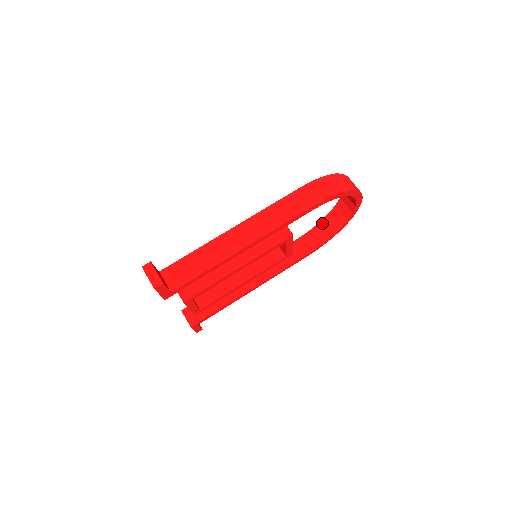
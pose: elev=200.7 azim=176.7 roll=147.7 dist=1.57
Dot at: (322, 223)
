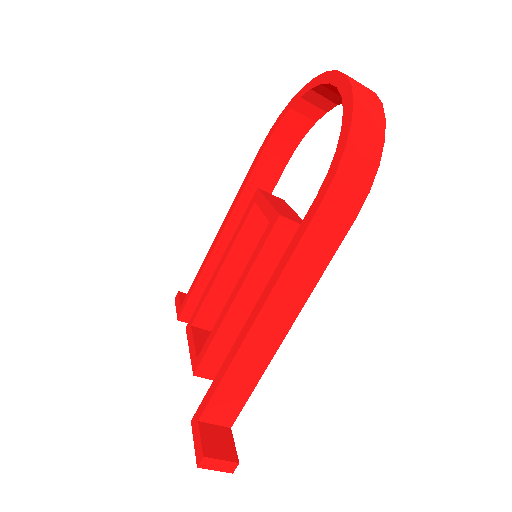
Dot at: (291, 114)
